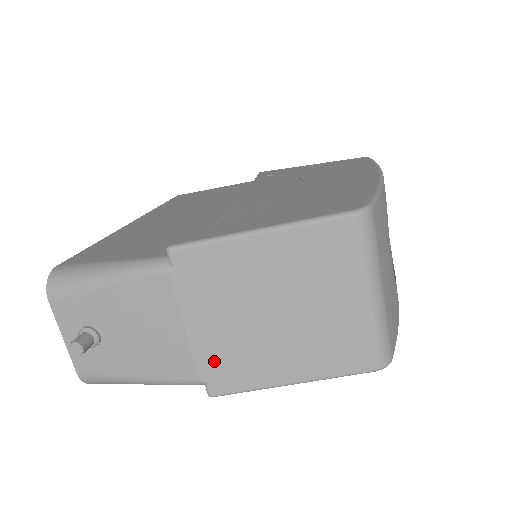
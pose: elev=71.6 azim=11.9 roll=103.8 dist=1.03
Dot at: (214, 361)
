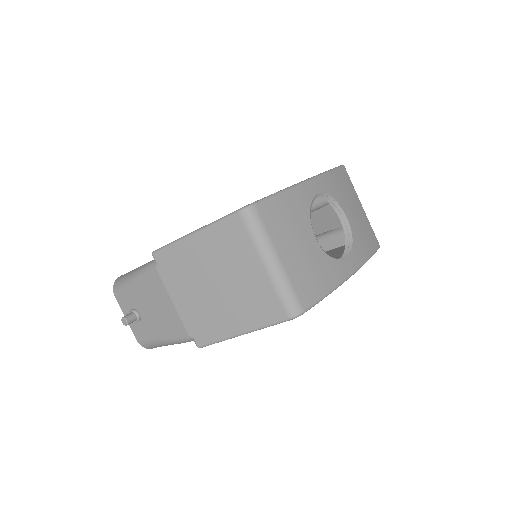
Dot at: (193, 322)
